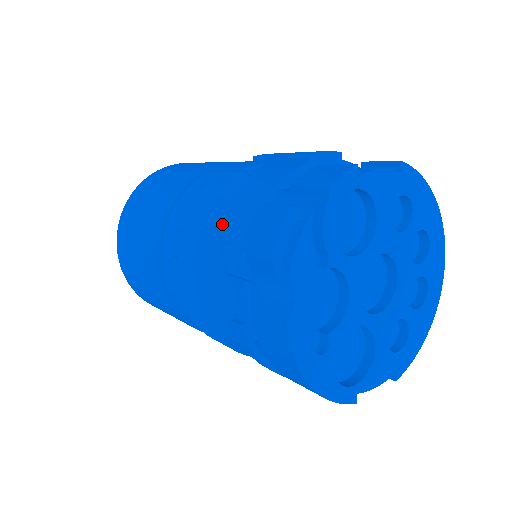
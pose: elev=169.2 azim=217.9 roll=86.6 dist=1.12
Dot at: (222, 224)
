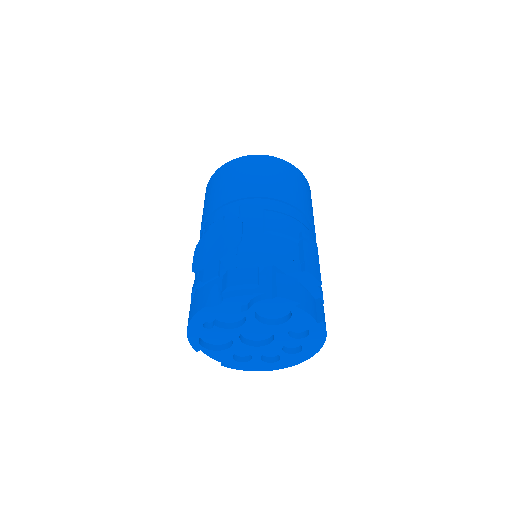
Dot at: (246, 242)
